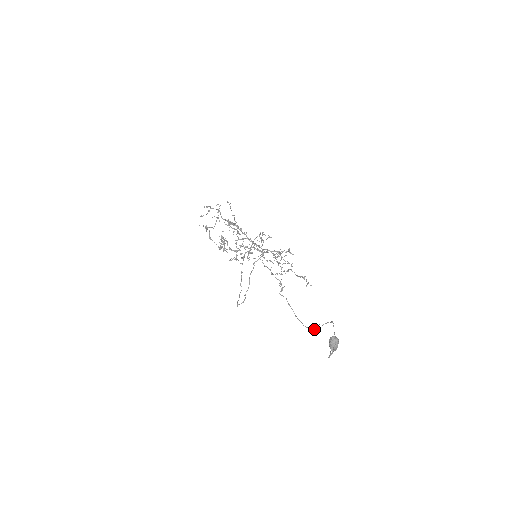
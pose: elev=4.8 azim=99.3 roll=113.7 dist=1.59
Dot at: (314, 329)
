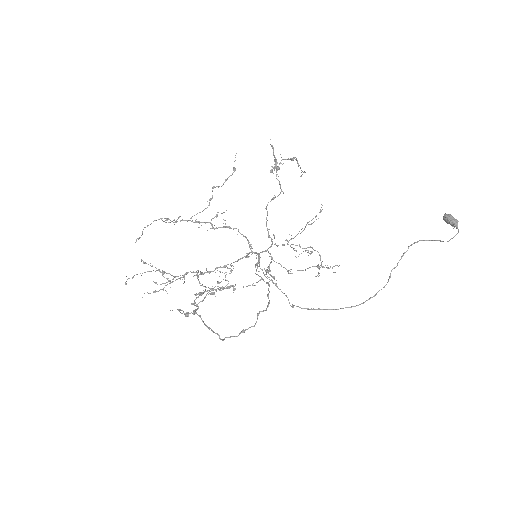
Dot at: (386, 284)
